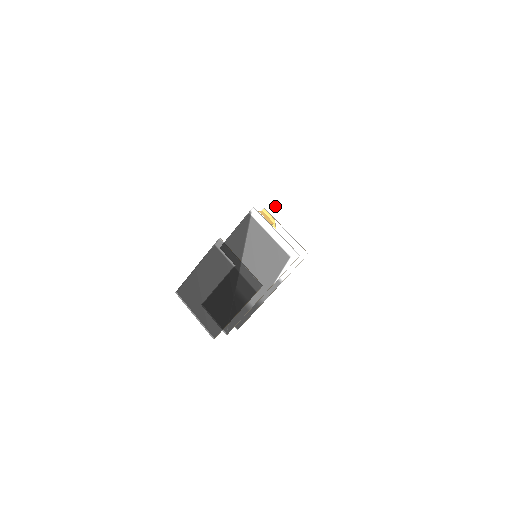
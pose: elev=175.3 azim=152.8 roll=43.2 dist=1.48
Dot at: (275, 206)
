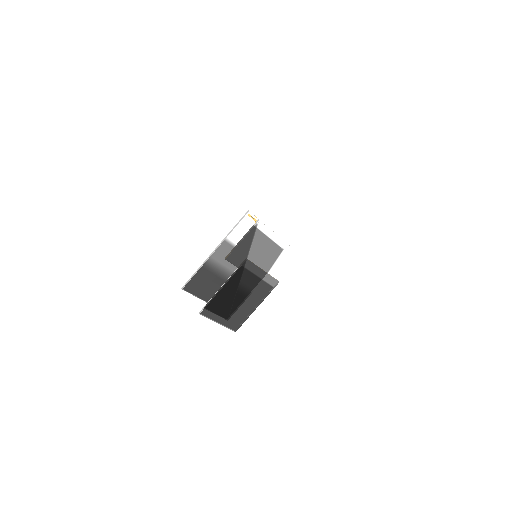
Dot at: occluded
